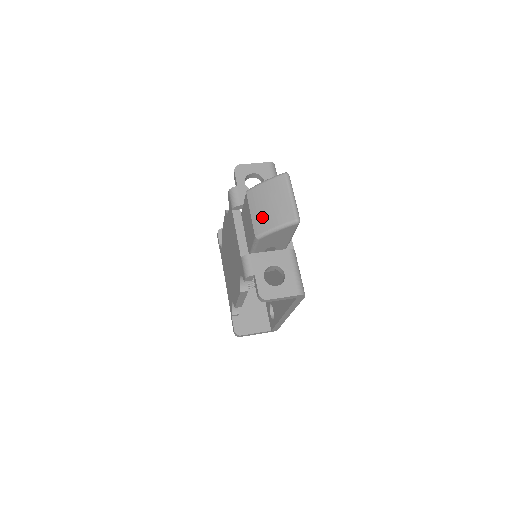
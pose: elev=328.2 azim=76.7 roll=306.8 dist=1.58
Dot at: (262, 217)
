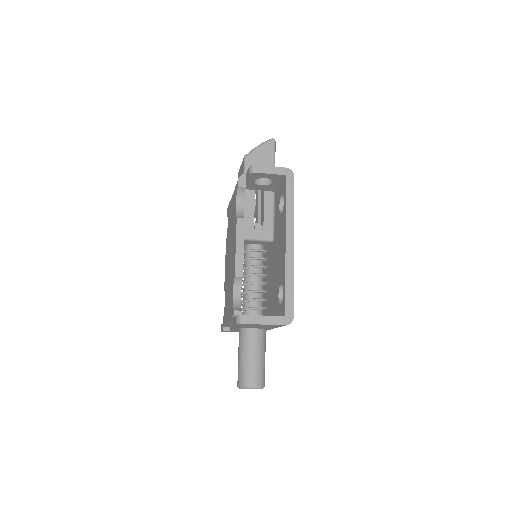
Dot at: occluded
